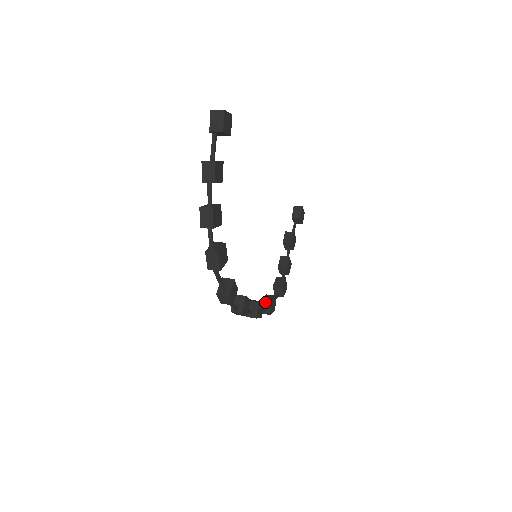
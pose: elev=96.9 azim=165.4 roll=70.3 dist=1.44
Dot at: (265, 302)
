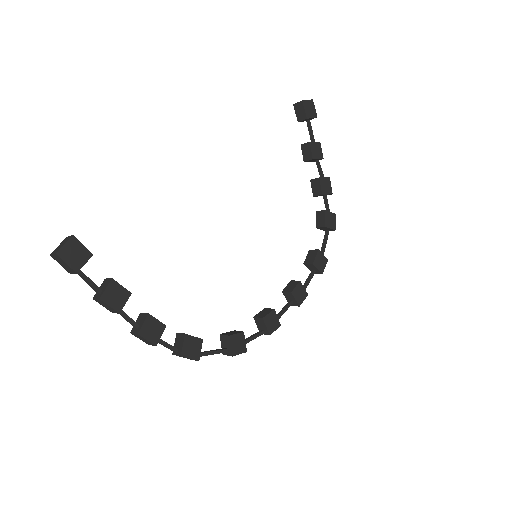
Dot at: (309, 265)
